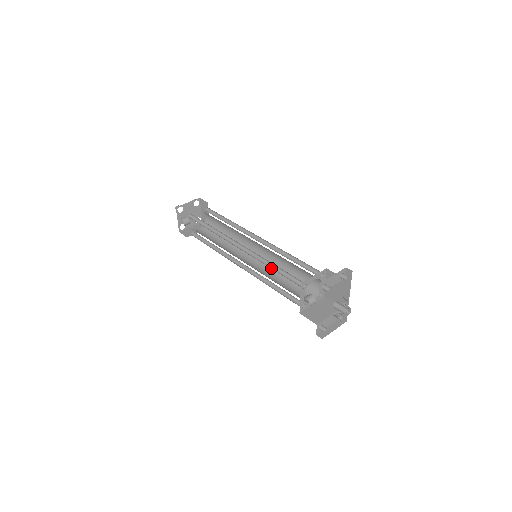
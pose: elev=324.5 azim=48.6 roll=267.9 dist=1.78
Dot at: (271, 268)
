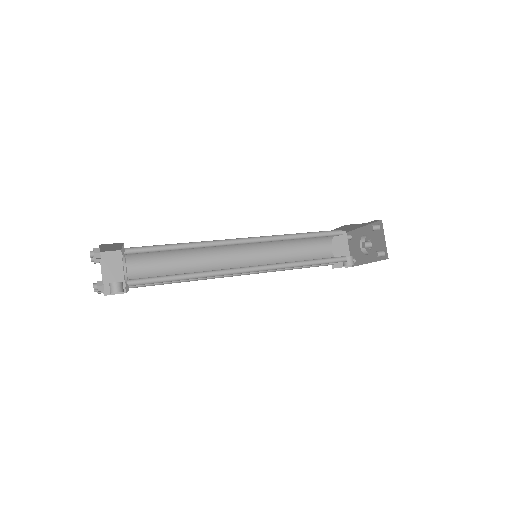
Dot at: (302, 265)
